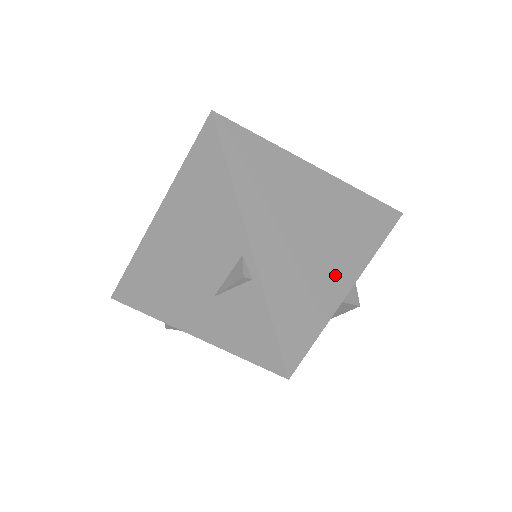
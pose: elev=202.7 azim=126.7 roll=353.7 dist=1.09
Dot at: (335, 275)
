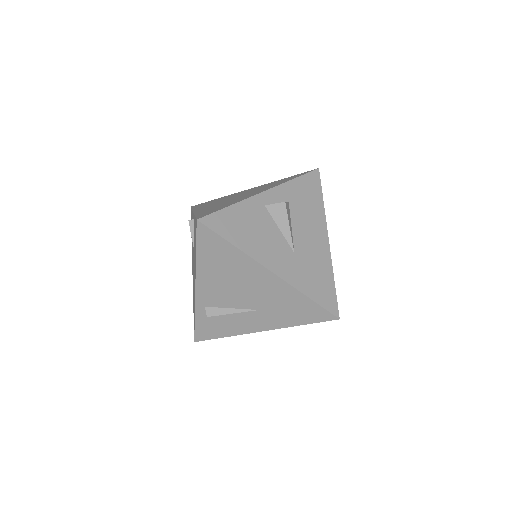
Dot at: occluded
